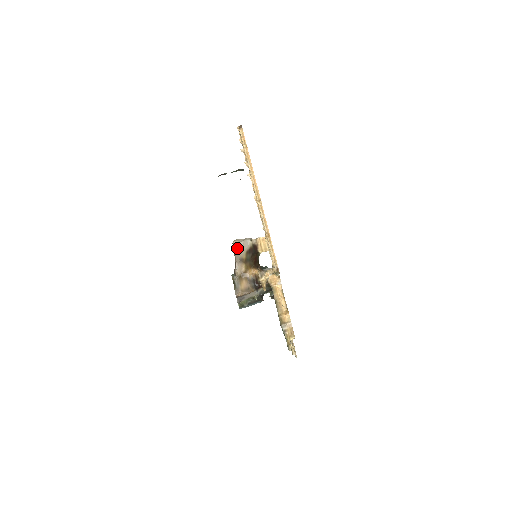
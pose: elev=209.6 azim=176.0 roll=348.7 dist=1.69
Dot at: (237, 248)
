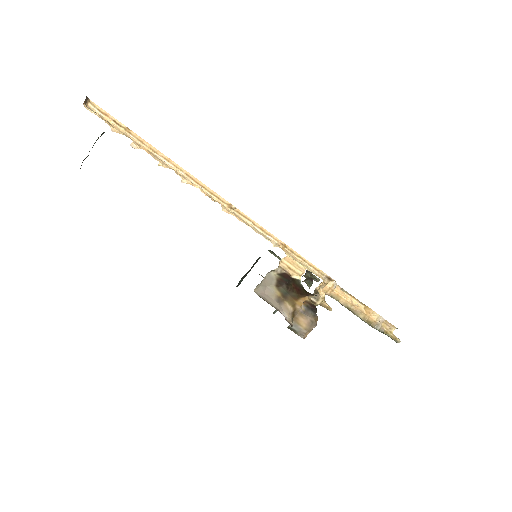
Dot at: (262, 292)
